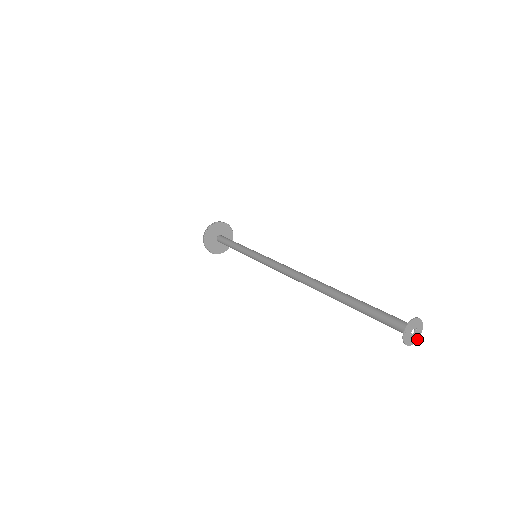
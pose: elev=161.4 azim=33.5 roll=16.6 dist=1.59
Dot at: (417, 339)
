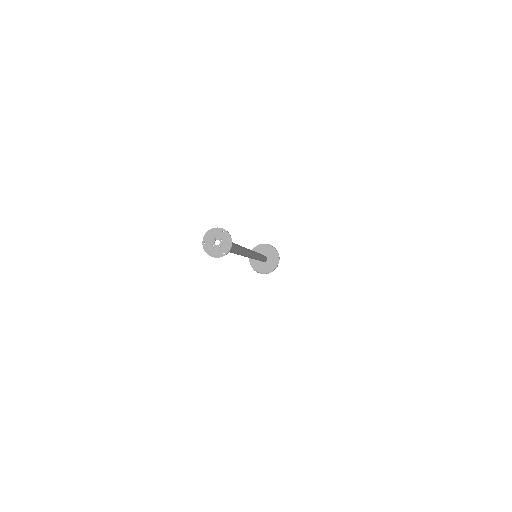
Dot at: (228, 251)
